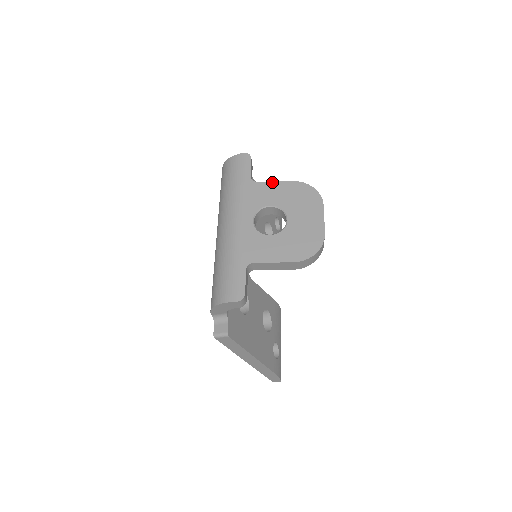
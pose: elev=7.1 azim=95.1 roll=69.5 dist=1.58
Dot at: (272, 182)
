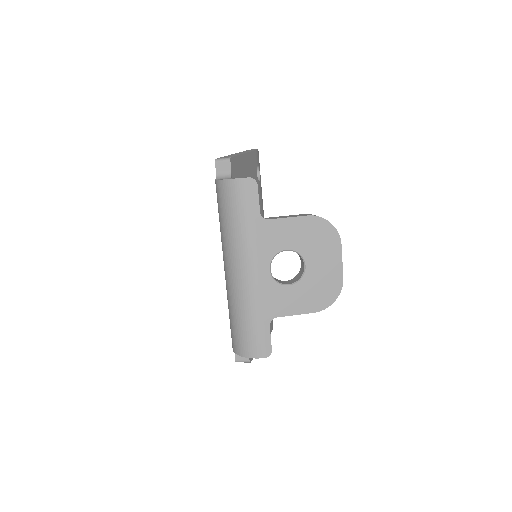
Dot at: (285, 219)
